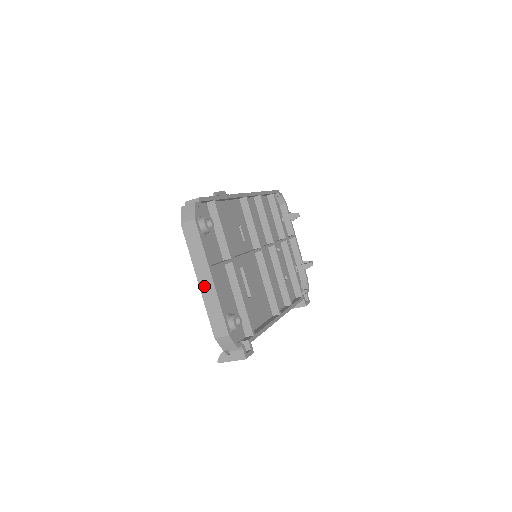
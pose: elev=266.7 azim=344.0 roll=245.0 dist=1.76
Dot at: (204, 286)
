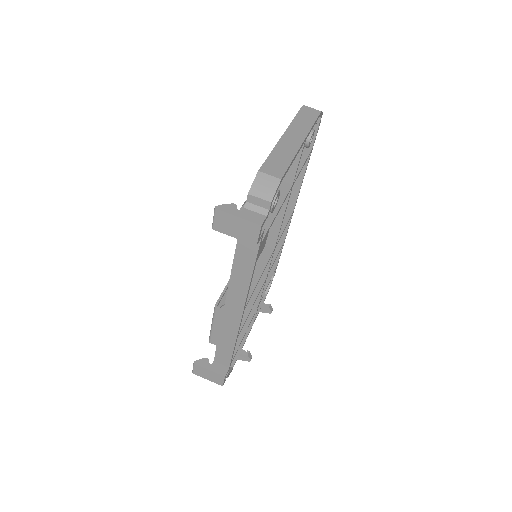
Dot at: (288, 139)
